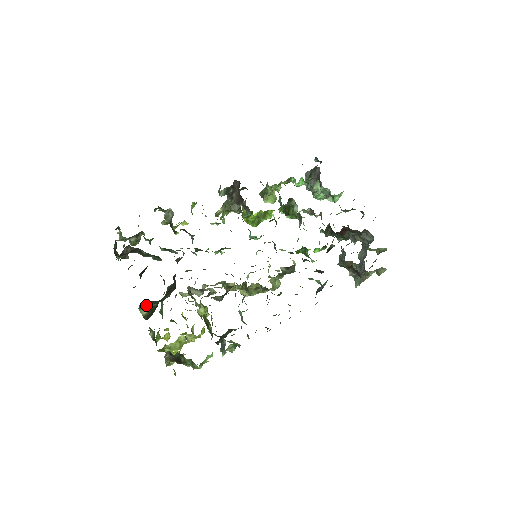
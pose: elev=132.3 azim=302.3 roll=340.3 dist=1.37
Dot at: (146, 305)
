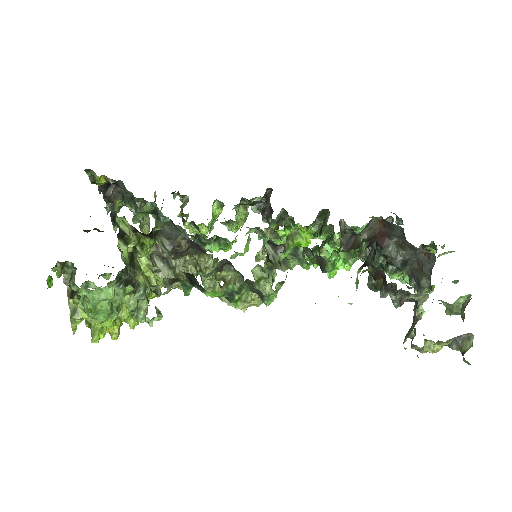
Dot at: occluded
